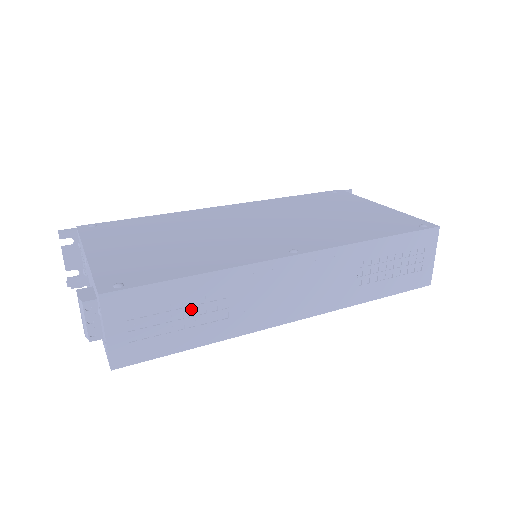
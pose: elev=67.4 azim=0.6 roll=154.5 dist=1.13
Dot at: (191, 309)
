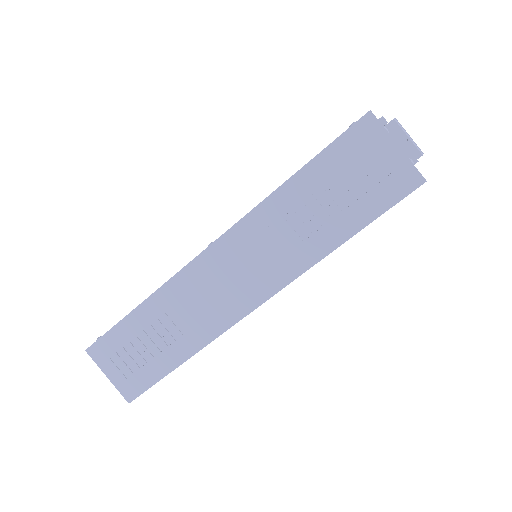
Dot at: (151, 336)
